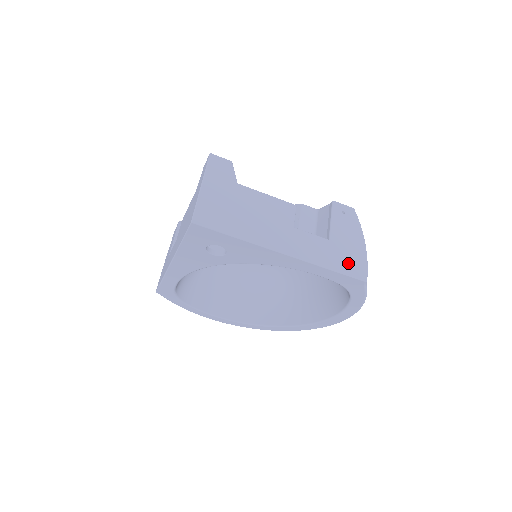
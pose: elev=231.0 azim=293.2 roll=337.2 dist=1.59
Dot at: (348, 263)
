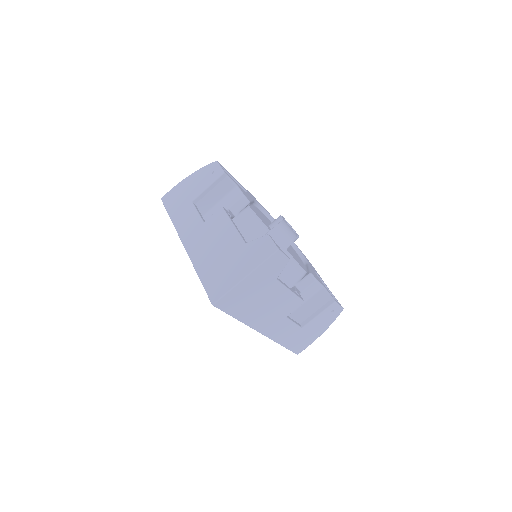
Dot at: (298, 344)
